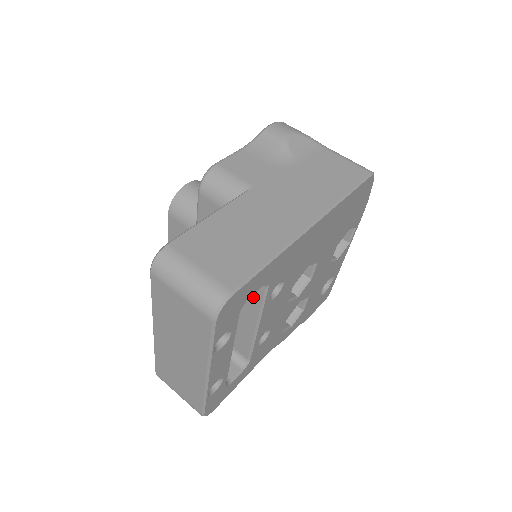
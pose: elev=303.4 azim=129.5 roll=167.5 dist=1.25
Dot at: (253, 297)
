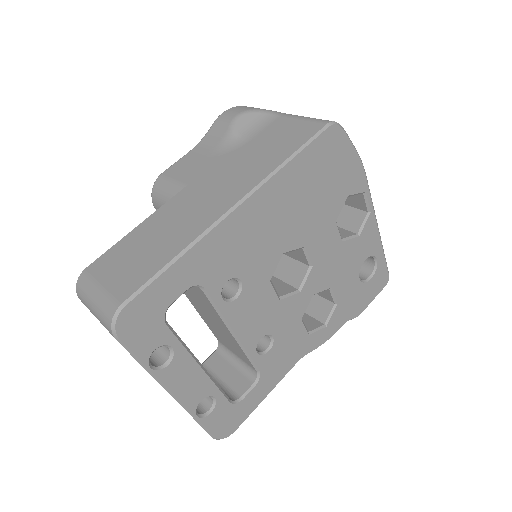
Dot at: (207, 303)
